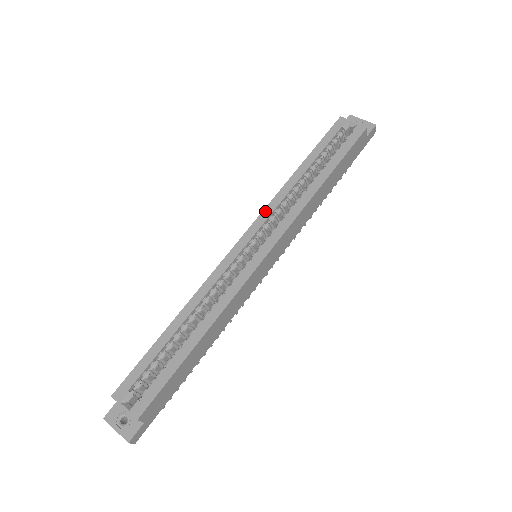
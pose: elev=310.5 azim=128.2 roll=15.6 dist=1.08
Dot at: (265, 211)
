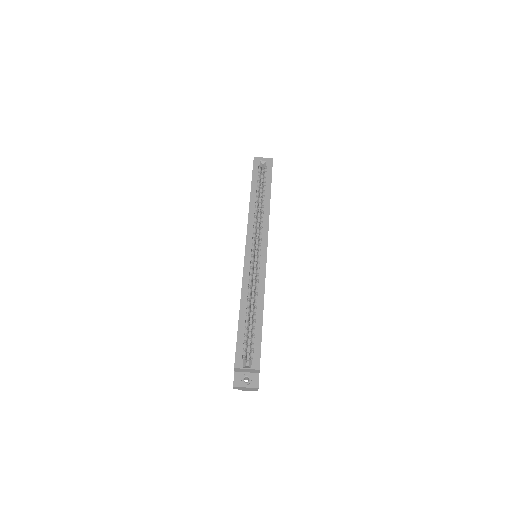
Dot at: (249, 228)
